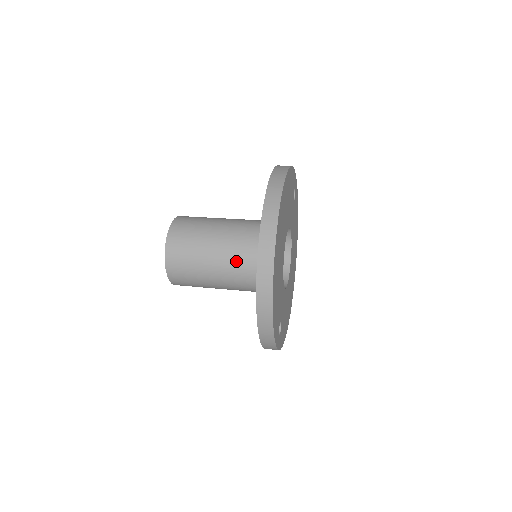
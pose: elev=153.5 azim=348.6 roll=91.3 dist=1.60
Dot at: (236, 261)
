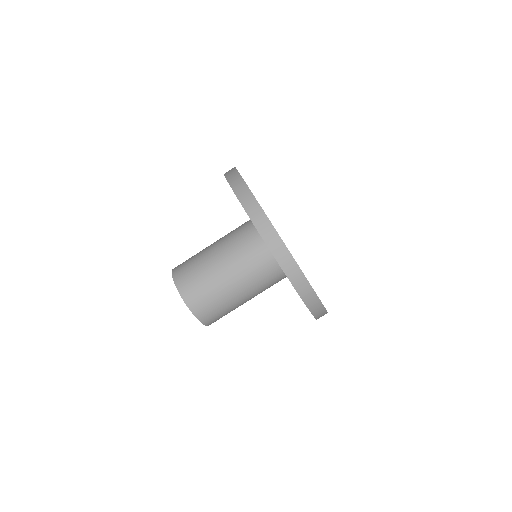
Dot at: (234, 247)
